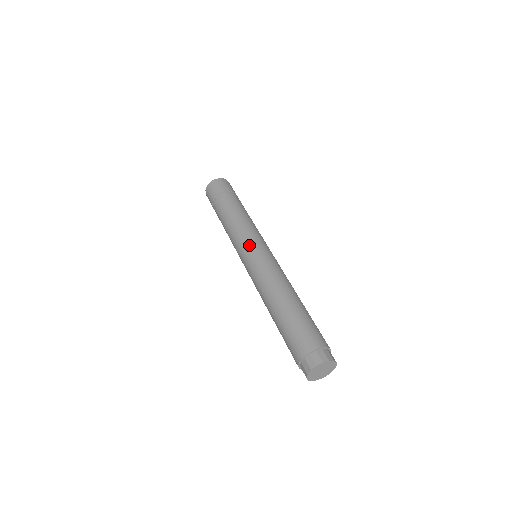
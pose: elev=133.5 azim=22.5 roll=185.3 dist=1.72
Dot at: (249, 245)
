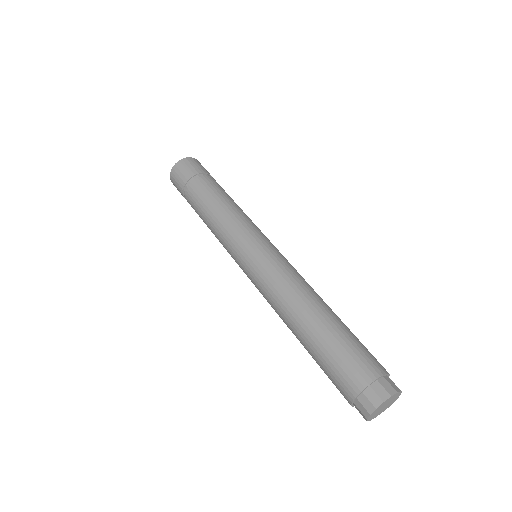
Dot at: (256, 238)
